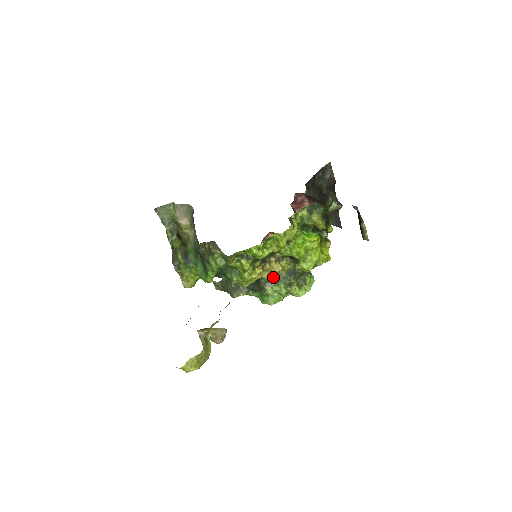
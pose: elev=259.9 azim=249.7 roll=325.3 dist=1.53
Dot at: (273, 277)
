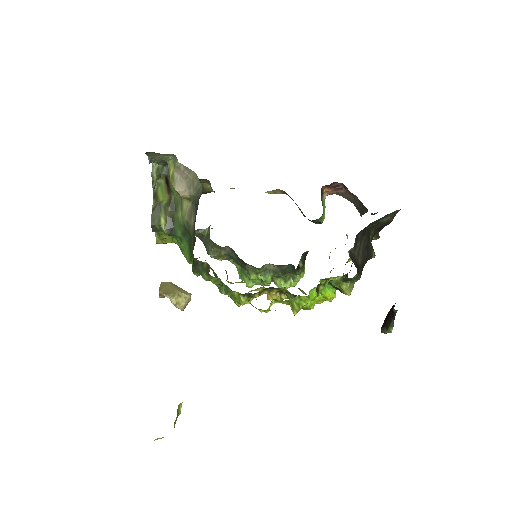
Dot at: occluded
